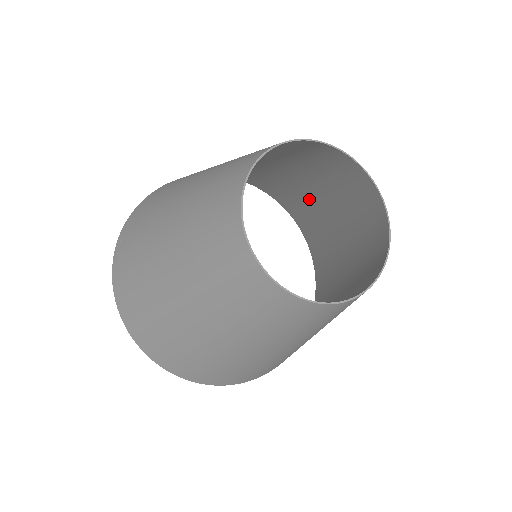
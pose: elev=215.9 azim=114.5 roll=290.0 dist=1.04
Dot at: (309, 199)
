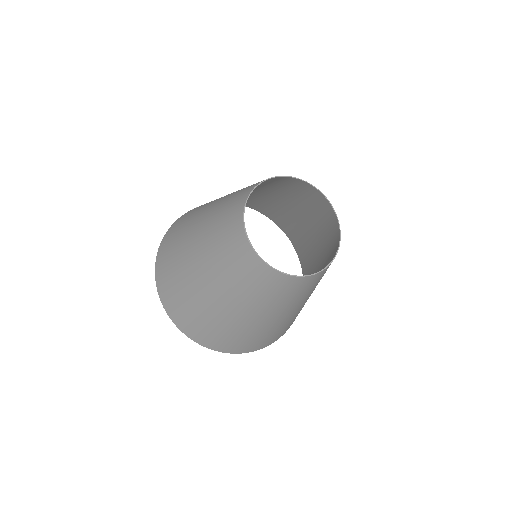
Dot at: (311, 246)
